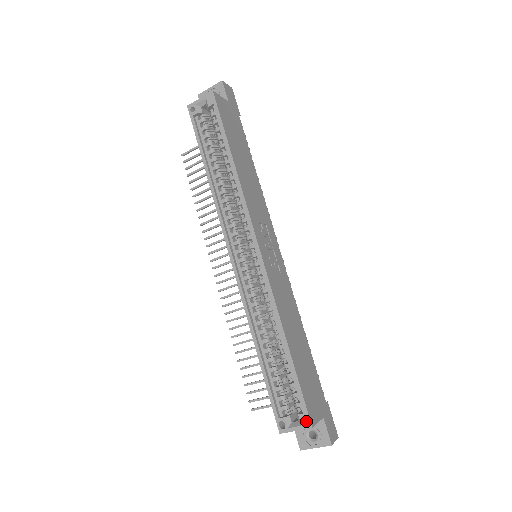
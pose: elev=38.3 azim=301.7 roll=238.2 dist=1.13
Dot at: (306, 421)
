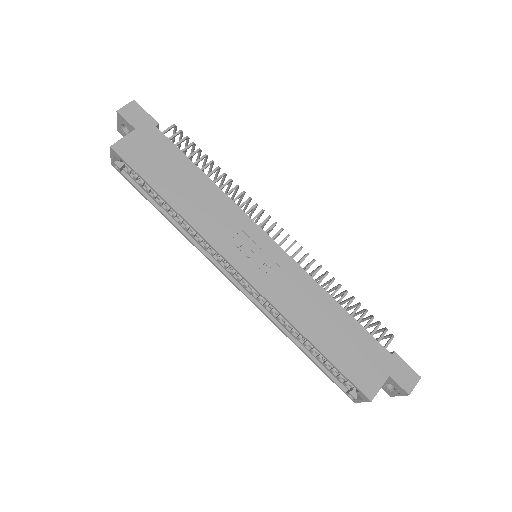
Dot at: (364, 397)
